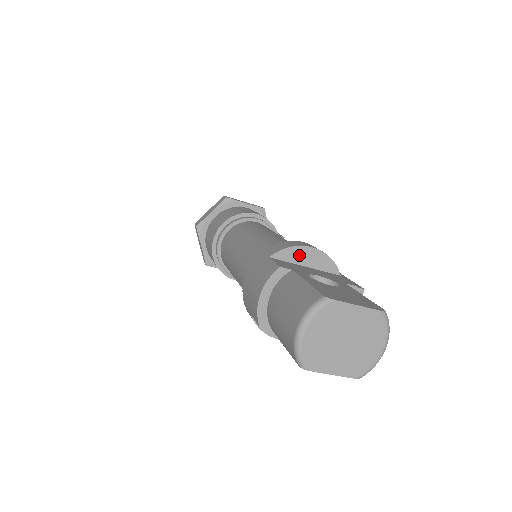
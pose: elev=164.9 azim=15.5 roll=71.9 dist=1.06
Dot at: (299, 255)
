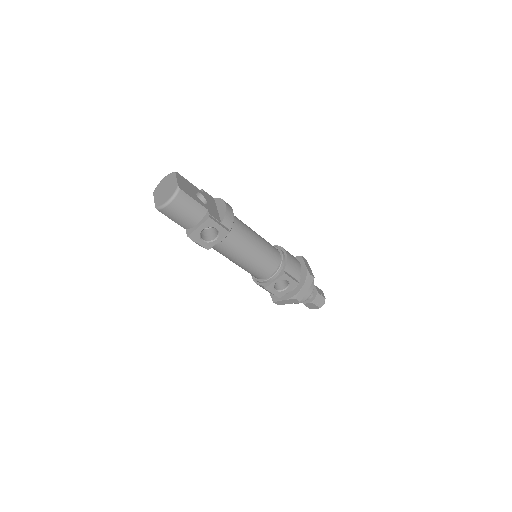
Dot at: (220, 204)
